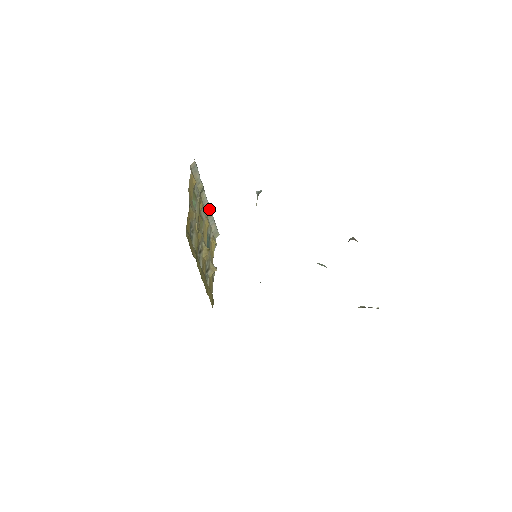
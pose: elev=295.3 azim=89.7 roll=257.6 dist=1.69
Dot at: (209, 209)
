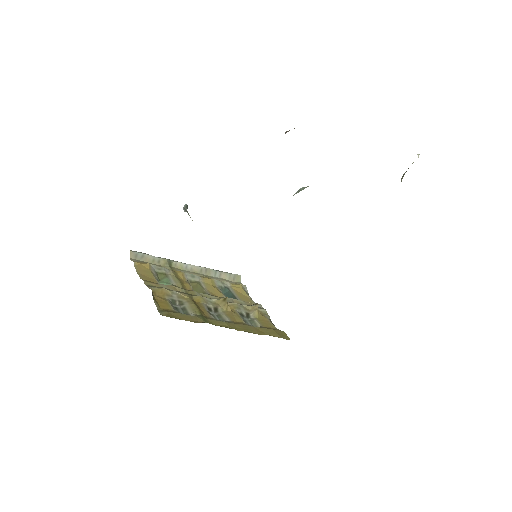
Dot at: (199, 269)
